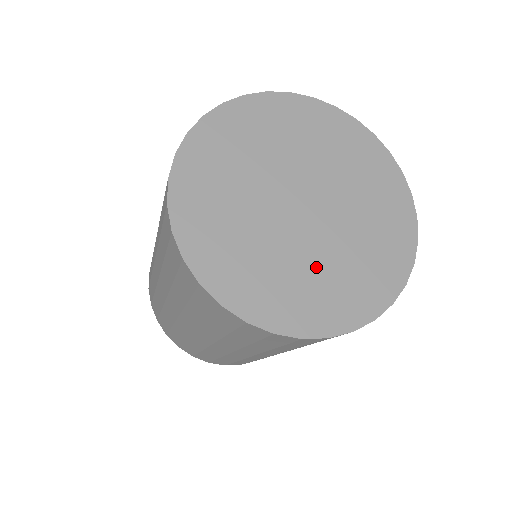
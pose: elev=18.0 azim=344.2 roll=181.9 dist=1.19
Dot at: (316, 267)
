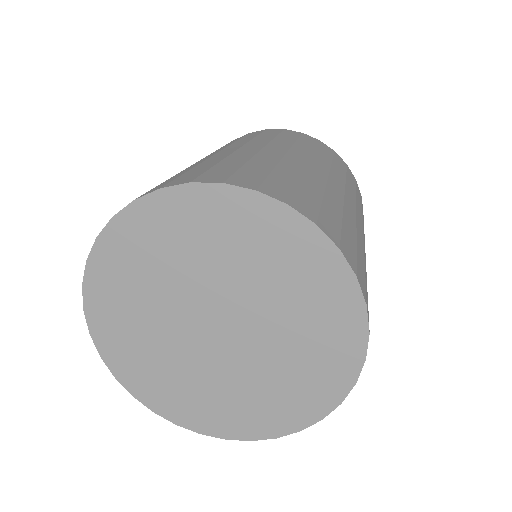
Dot at: (279, 364)
